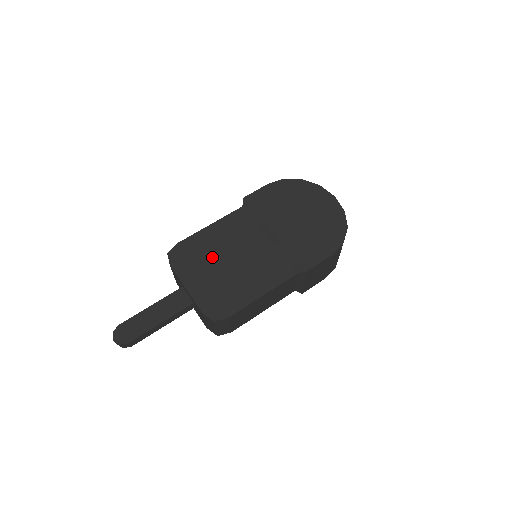
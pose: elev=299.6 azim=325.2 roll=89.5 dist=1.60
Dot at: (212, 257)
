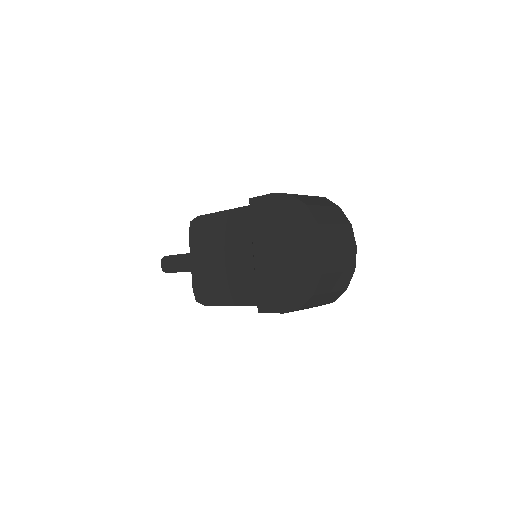
Dot at: (212, 246)
